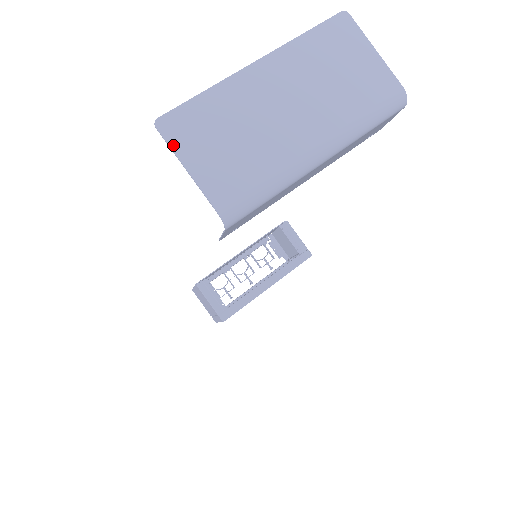
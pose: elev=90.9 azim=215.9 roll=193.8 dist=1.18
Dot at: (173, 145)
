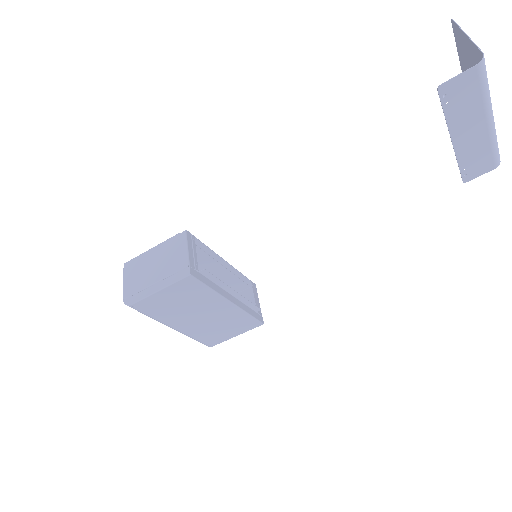
Dot at: (460, 28)
